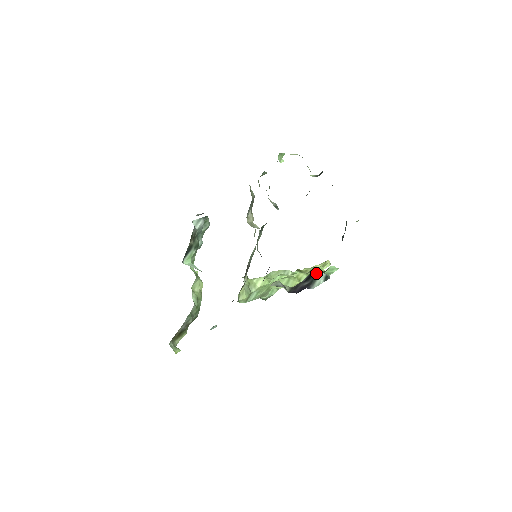
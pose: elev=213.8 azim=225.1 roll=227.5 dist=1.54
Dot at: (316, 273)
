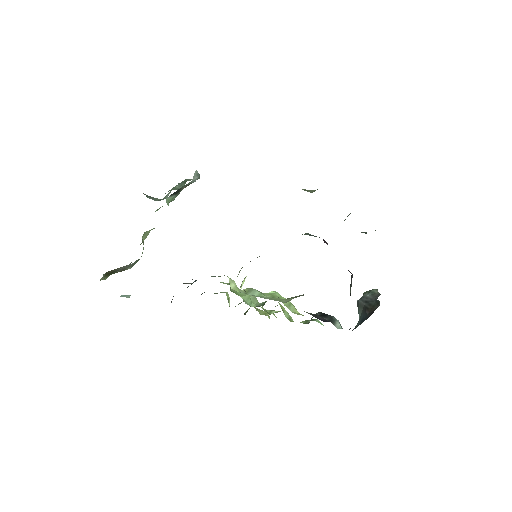
Dot at: occluded
